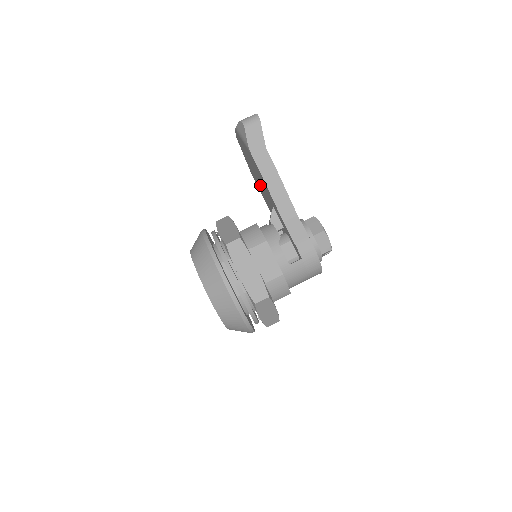
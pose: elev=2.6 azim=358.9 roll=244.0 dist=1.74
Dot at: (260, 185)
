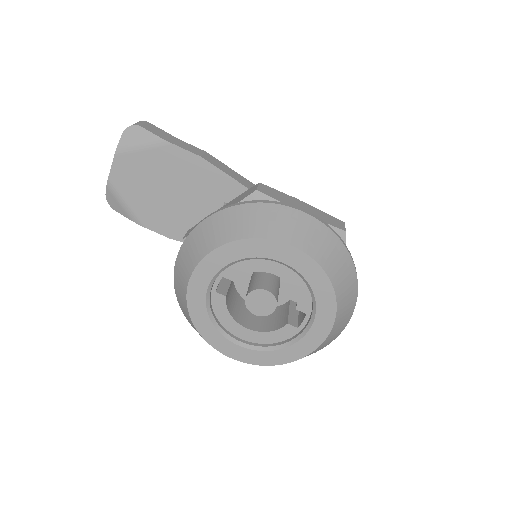
Dot at: (181, 208)
